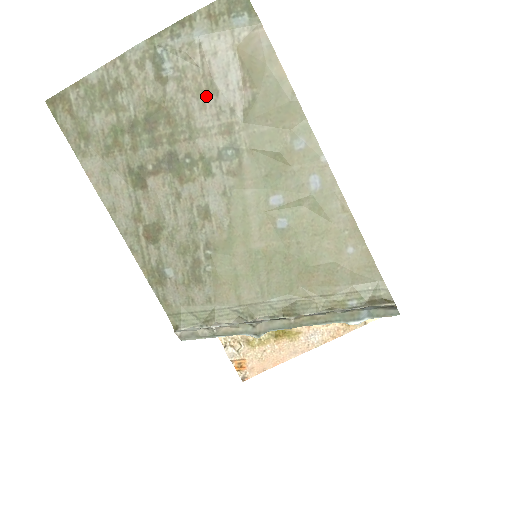
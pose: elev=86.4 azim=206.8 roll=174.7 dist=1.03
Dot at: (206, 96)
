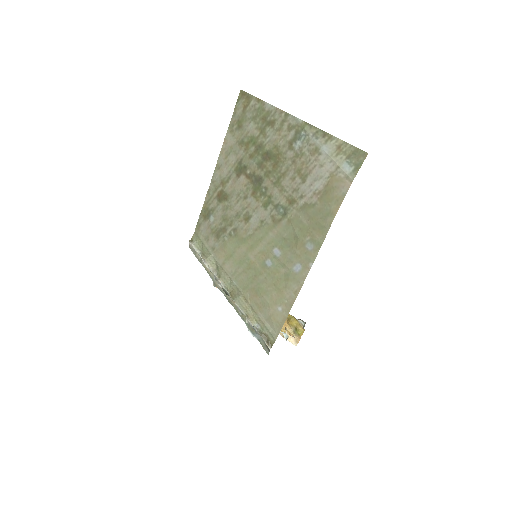
Dot at: (299, 177)
